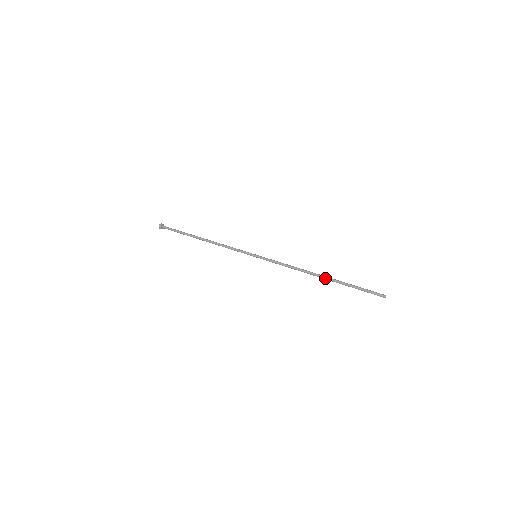
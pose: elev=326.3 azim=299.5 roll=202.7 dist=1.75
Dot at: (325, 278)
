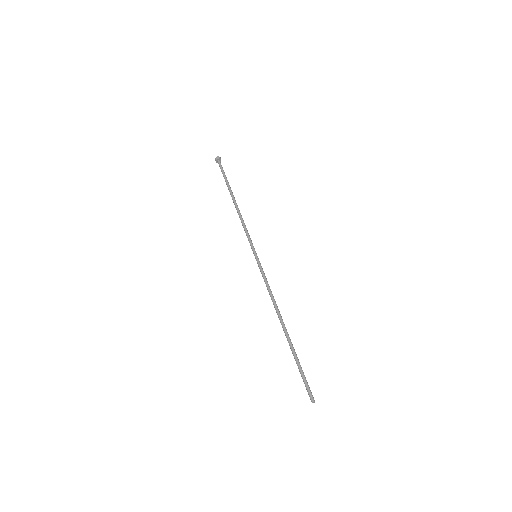
Dot at: occluded
